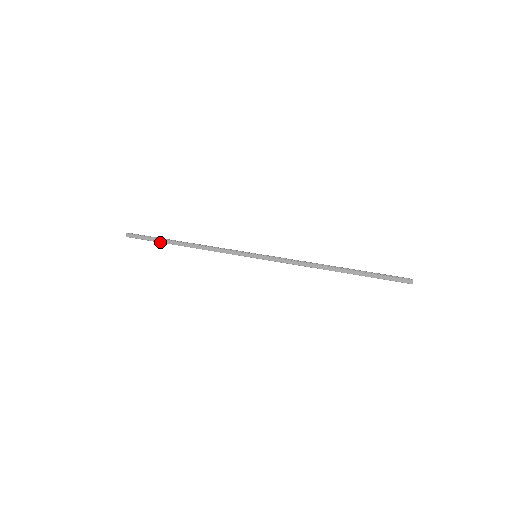
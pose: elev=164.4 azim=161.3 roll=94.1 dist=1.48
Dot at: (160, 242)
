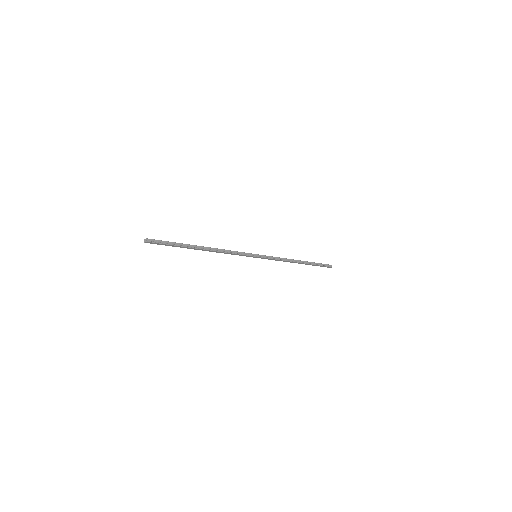
Dot at: (180, 247)
